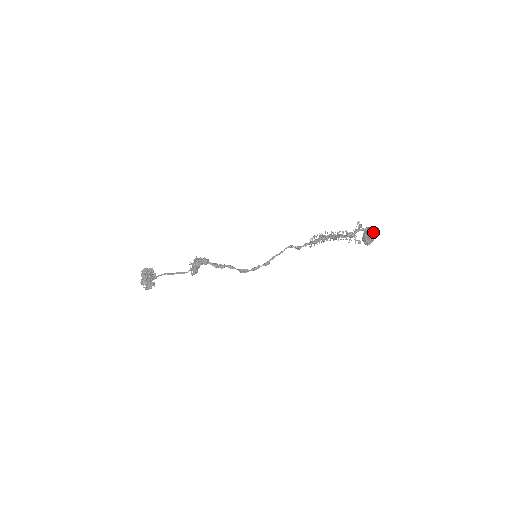
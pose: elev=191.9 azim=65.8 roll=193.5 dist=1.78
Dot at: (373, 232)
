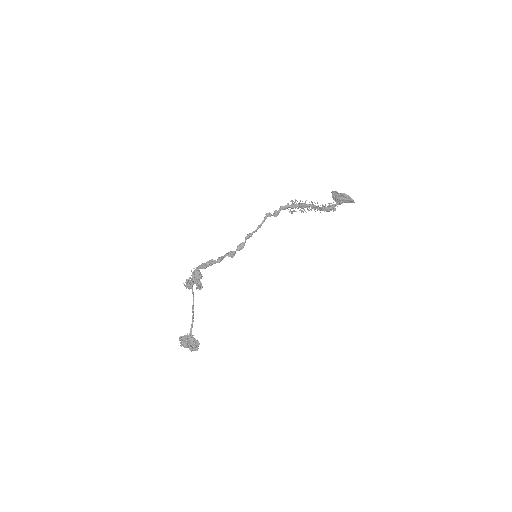
Dot at: (348, 202)
